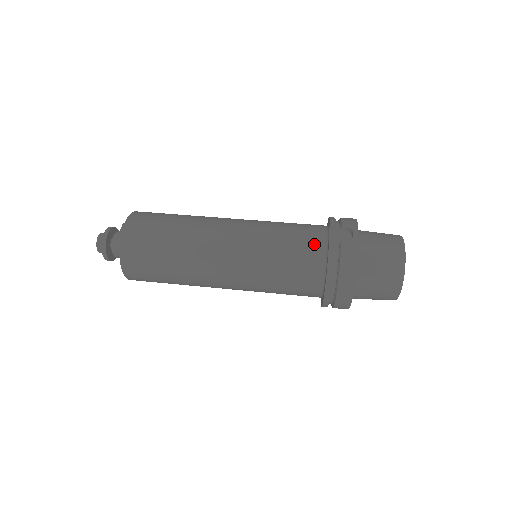
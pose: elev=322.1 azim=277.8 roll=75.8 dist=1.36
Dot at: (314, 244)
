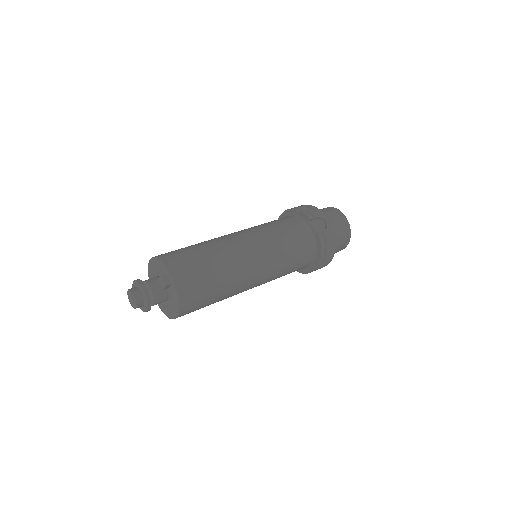
Dot at: (306, 237)
